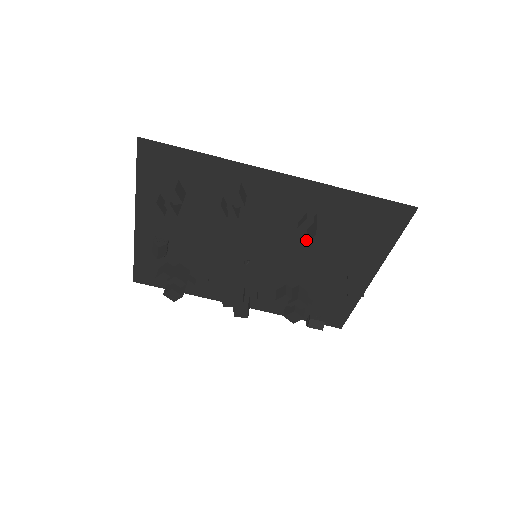
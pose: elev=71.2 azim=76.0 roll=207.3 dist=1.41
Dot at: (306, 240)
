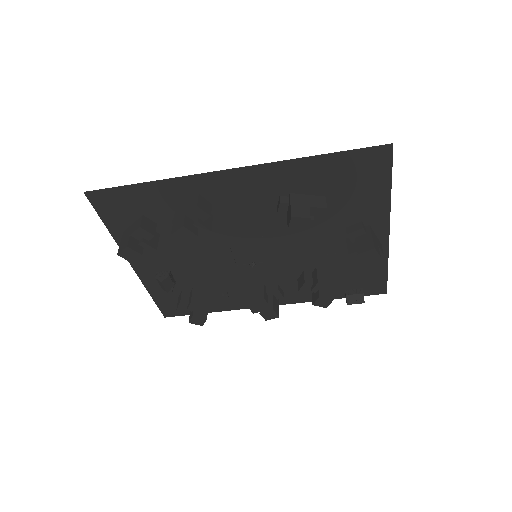
Dot at: occluded
